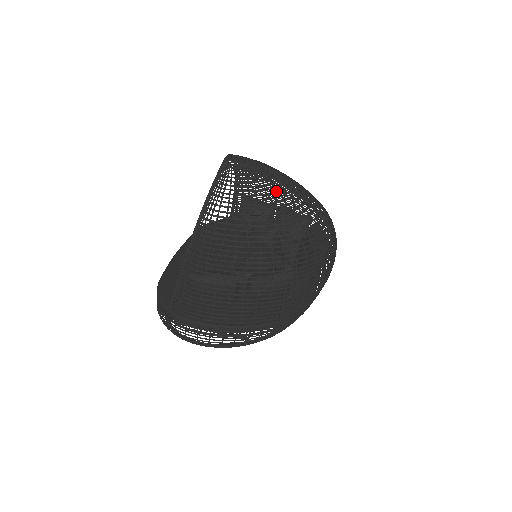
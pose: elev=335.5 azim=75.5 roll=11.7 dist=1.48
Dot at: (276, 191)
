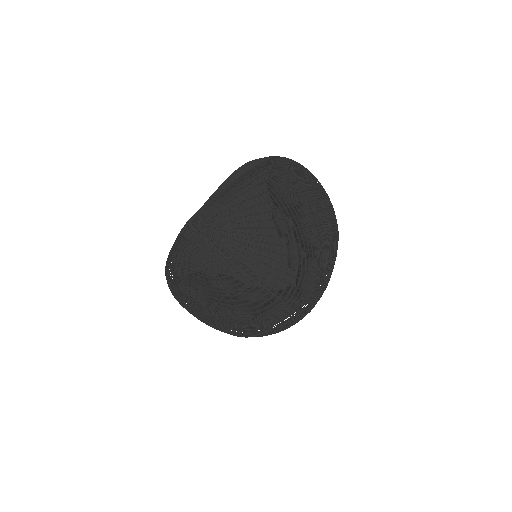
Dot at: (225, 280)
